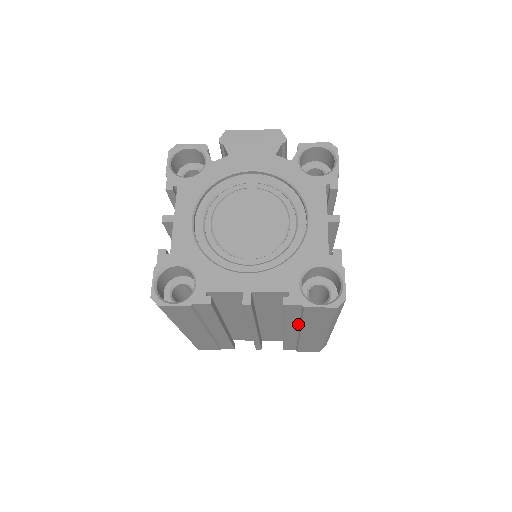
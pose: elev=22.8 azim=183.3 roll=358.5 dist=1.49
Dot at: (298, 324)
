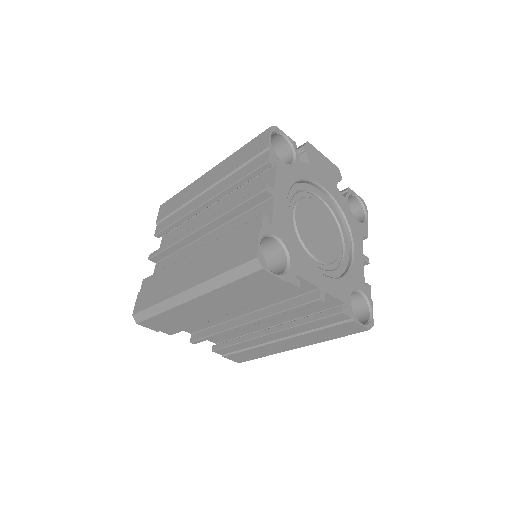
Dot at: (300, 332)
